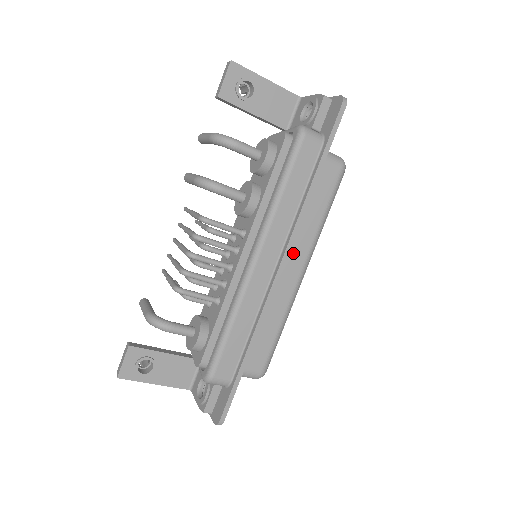
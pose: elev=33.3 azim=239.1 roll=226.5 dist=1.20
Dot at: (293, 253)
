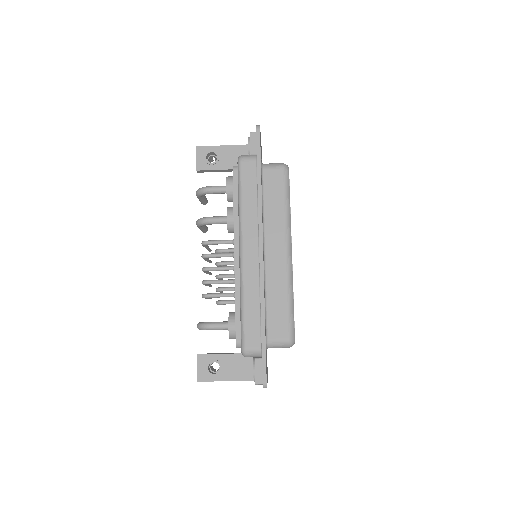
Dot at: (272, 239)
